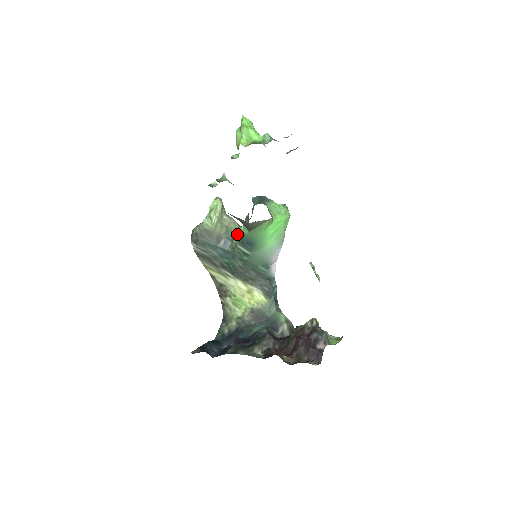
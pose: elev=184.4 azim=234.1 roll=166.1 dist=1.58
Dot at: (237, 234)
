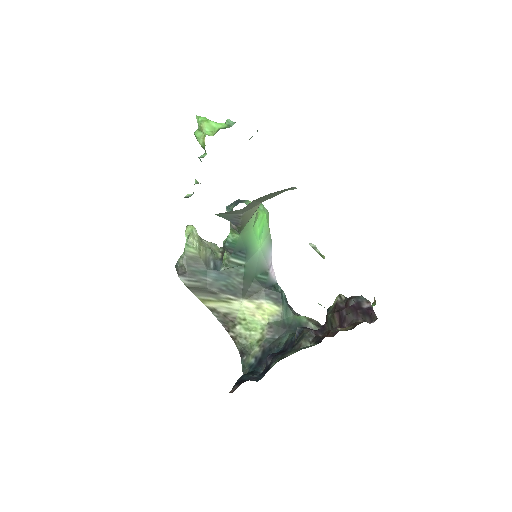
Dot at: (227, 244)
